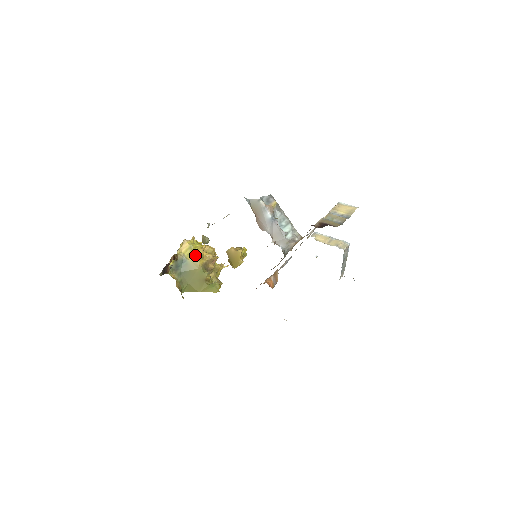
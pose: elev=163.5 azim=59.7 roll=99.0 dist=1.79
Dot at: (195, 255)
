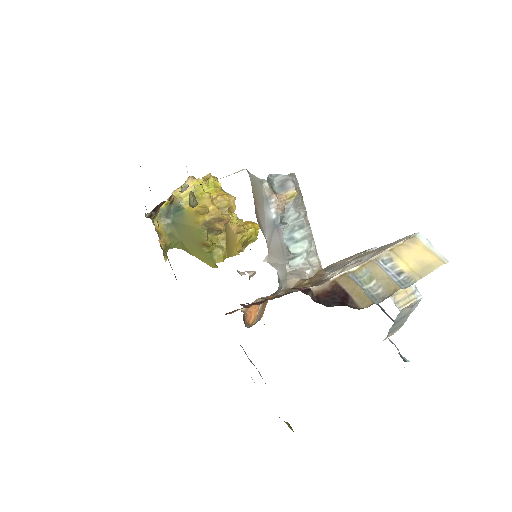
Dot at: (196, 206)
